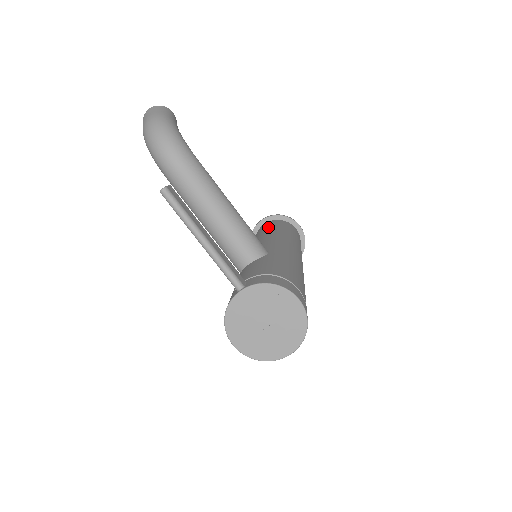
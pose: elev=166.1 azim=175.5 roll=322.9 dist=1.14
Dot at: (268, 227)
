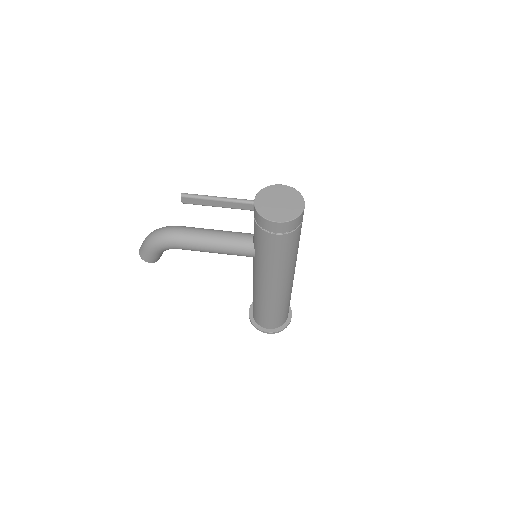
Dot at: occluded
